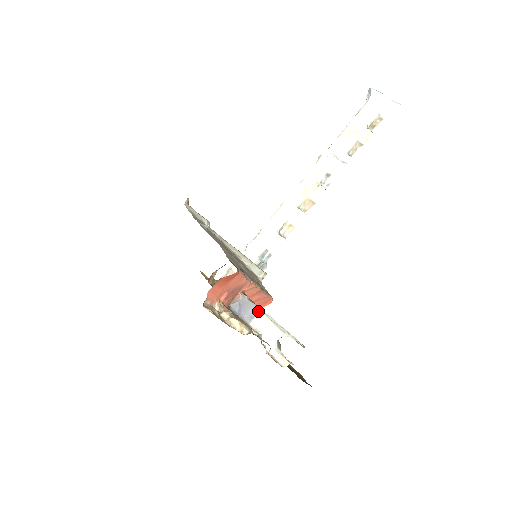
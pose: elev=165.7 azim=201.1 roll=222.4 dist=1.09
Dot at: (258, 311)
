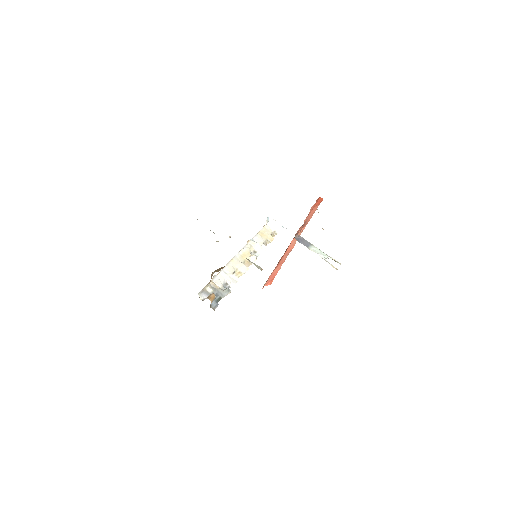
Dot at: (310, 244)
